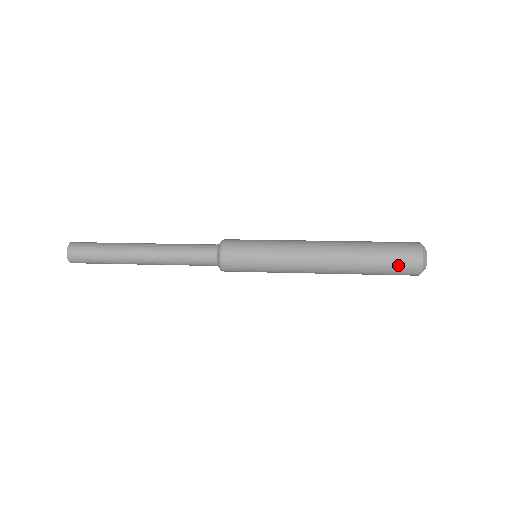
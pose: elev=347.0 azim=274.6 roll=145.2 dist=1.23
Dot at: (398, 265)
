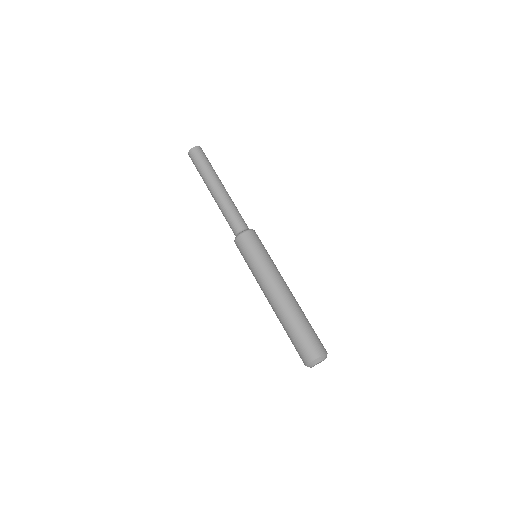
Dot at: (297, 349)
